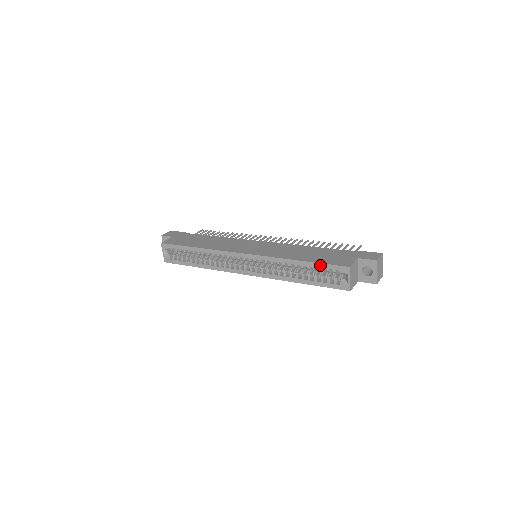
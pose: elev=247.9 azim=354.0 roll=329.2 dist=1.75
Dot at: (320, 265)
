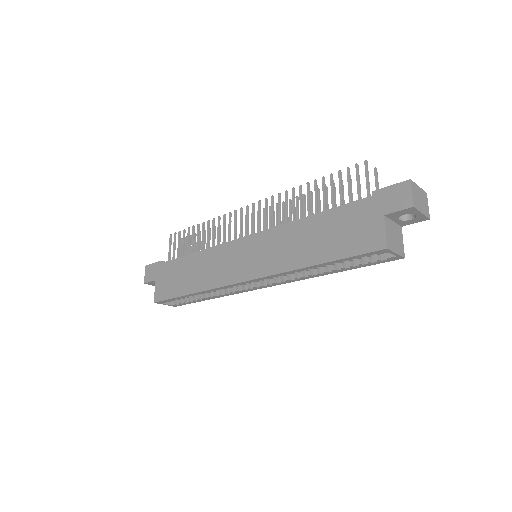
Dot at: (346, 259)
